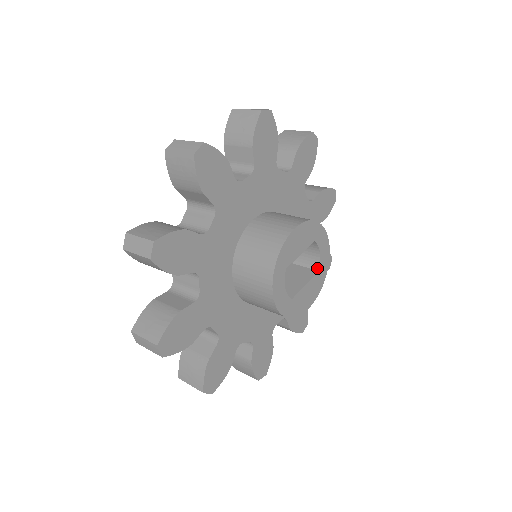
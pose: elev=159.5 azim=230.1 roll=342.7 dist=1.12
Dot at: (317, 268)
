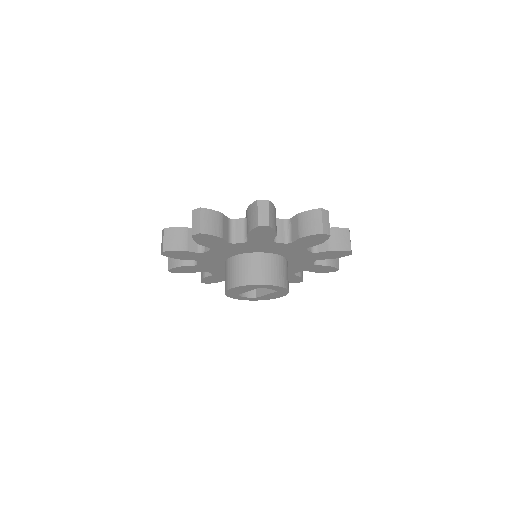
Dot at: (276, 290)
